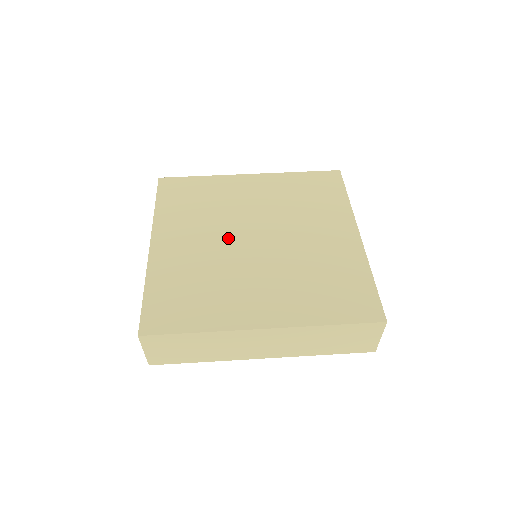
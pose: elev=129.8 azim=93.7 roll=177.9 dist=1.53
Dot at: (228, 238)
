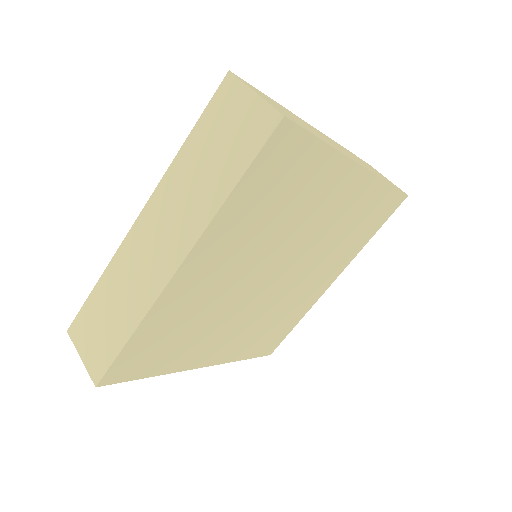
Dot at: occluded
